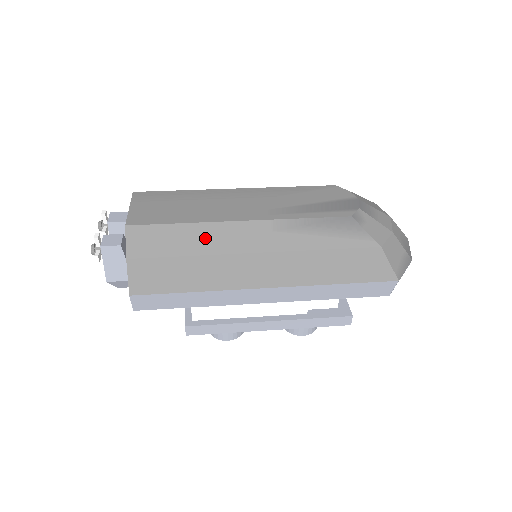
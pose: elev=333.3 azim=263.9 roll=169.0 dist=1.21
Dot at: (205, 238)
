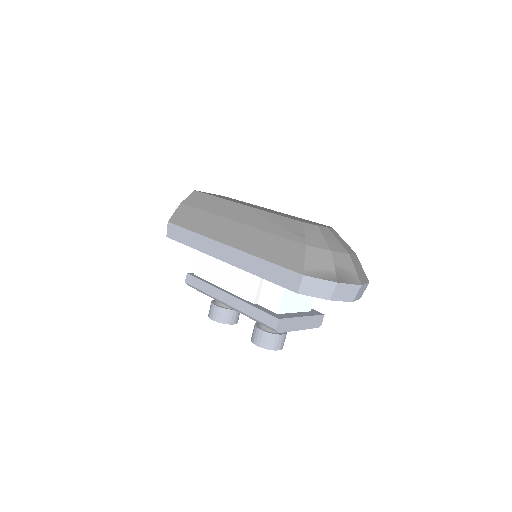
Dot at: (219, 206)
